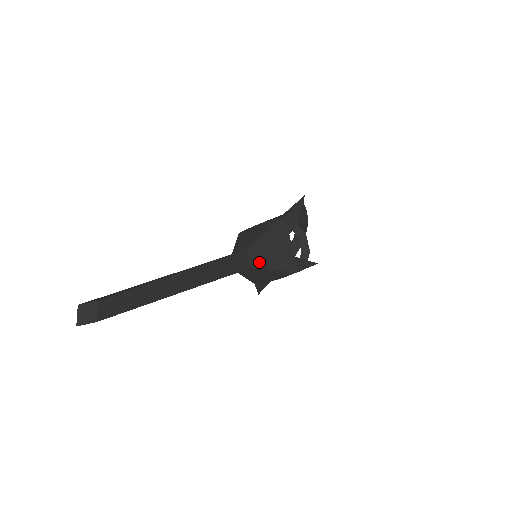
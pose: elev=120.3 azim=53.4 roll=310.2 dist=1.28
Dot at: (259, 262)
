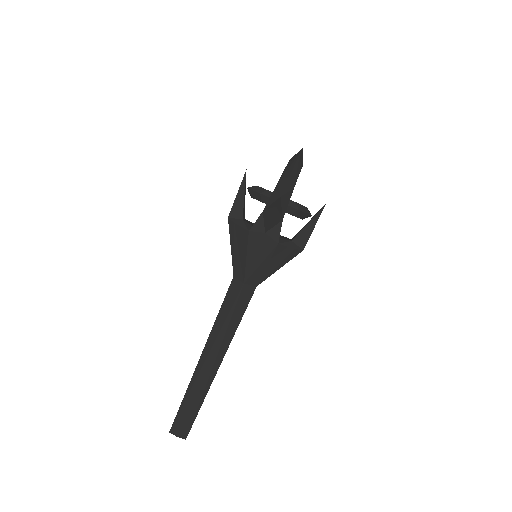
Dot at: (261, 279)
